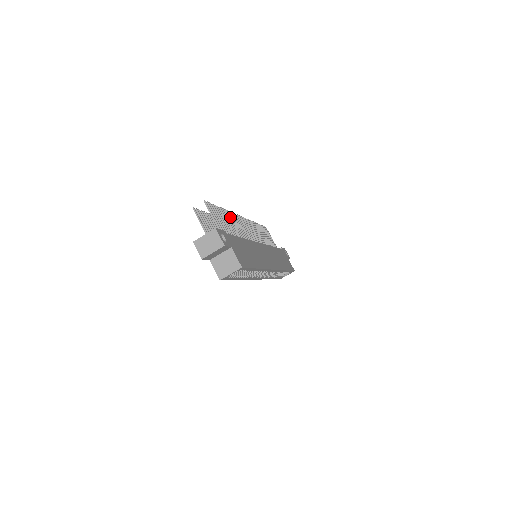
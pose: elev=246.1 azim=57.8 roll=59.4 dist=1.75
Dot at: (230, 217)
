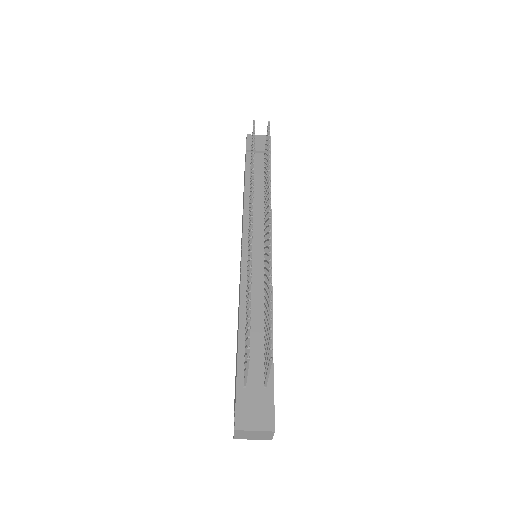
Dot at: occluded
